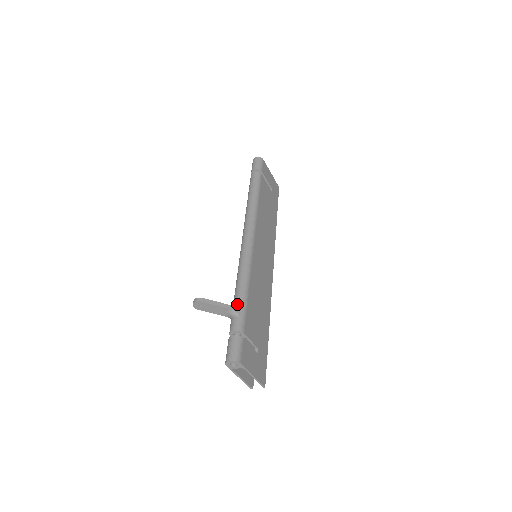
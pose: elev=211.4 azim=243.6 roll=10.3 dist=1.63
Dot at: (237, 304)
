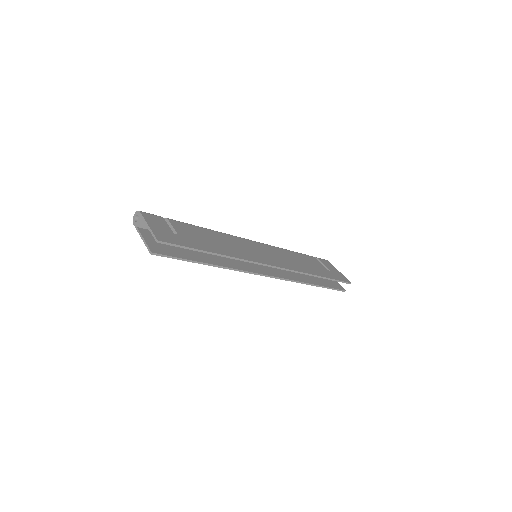
Dot at: occluded
